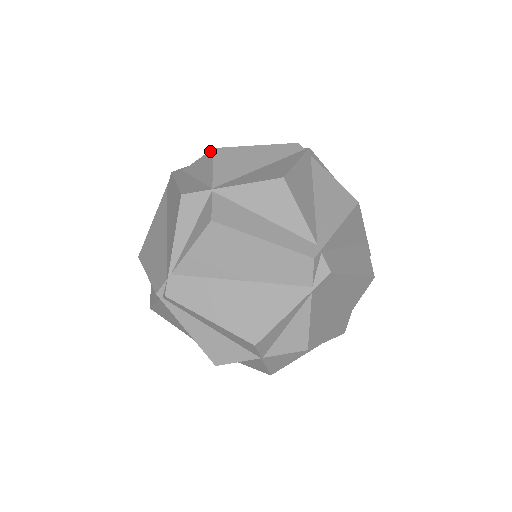
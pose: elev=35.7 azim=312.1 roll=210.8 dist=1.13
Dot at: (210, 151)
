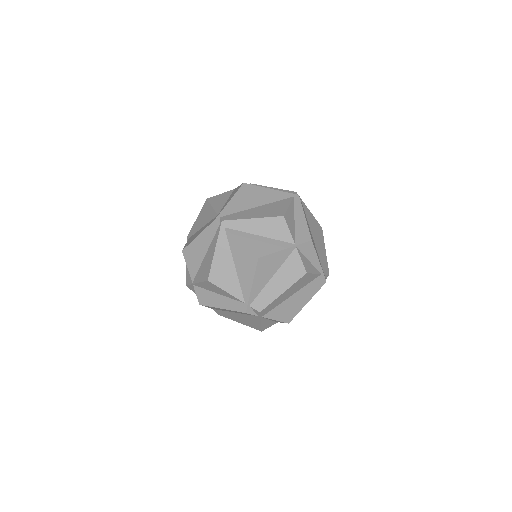
Dot at: (183, 251)
